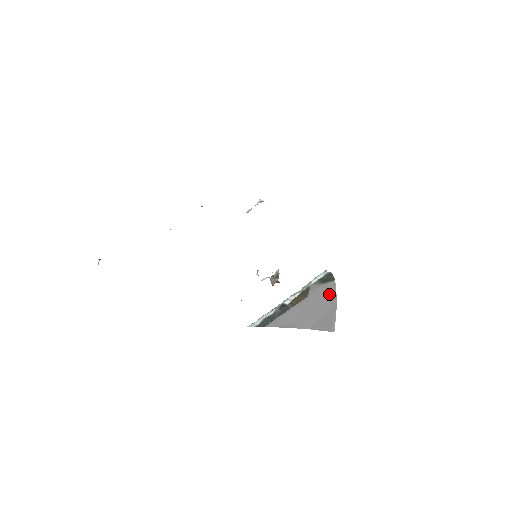
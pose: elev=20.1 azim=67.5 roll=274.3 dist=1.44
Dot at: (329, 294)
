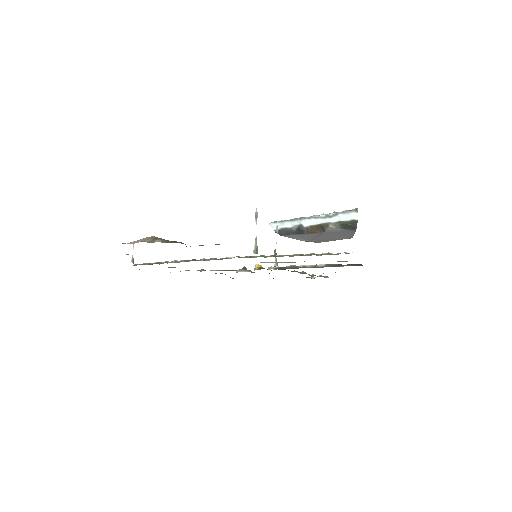
Dot at: (345, 235)
